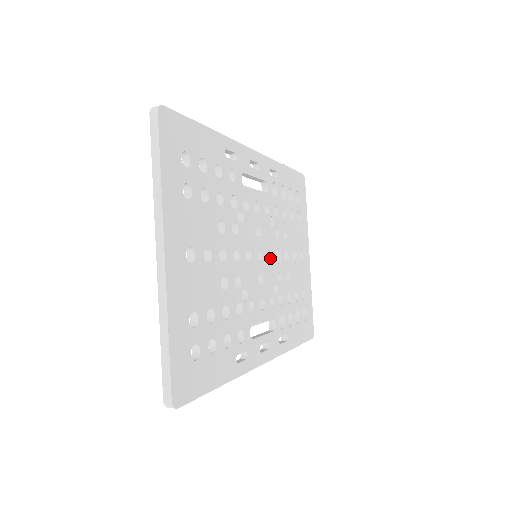
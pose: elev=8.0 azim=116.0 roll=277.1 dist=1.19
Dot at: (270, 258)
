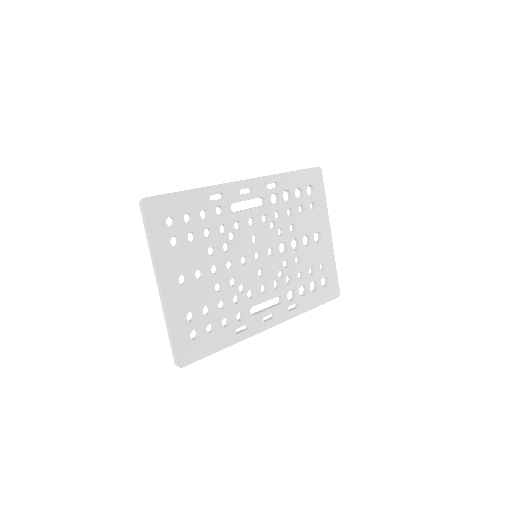
Dot at: (273, 252)
